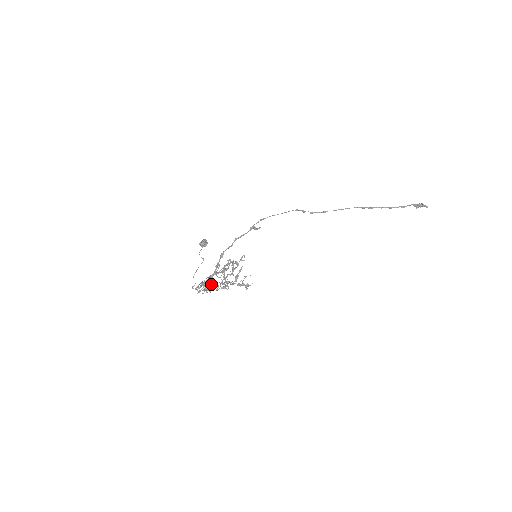
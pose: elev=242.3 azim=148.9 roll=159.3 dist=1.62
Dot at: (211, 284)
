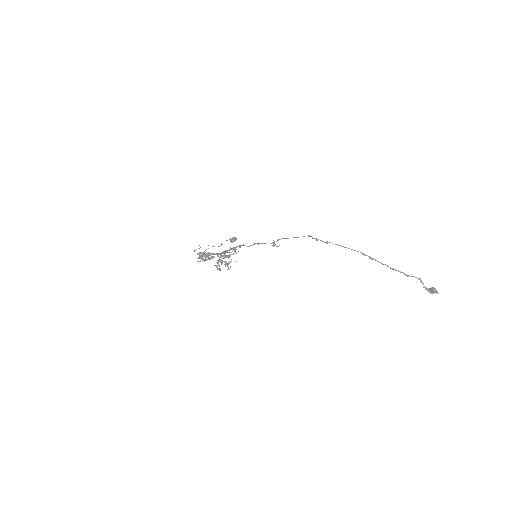
Dot at: (208, 255)
